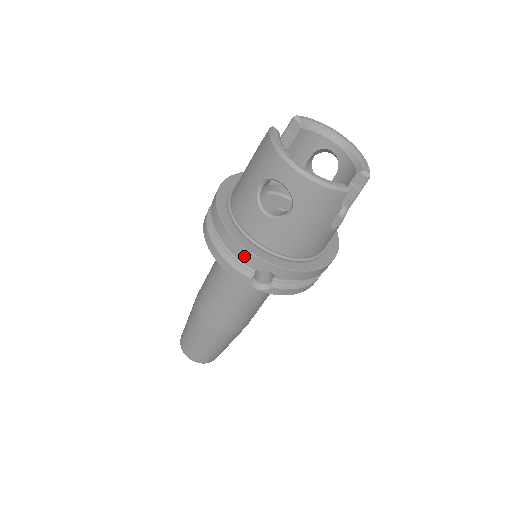
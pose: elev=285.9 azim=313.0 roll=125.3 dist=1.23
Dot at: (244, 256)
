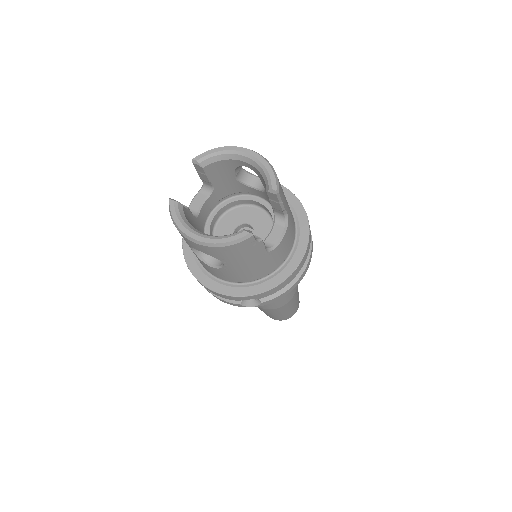
Dot at: (221, 296)
